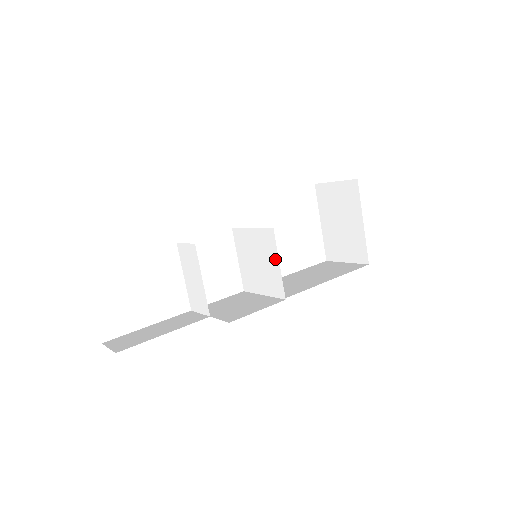
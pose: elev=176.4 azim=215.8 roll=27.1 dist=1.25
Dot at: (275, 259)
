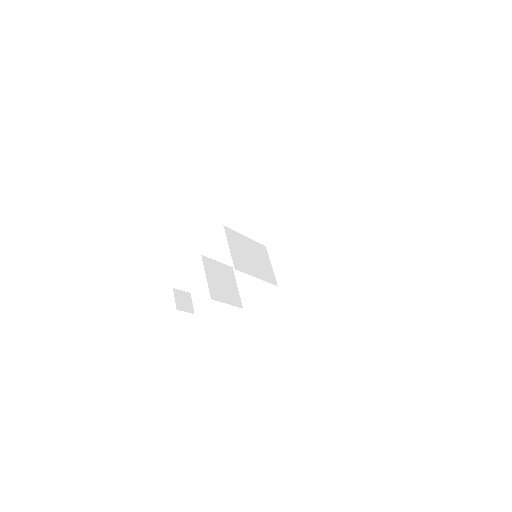
Dot at: (261, 279)
